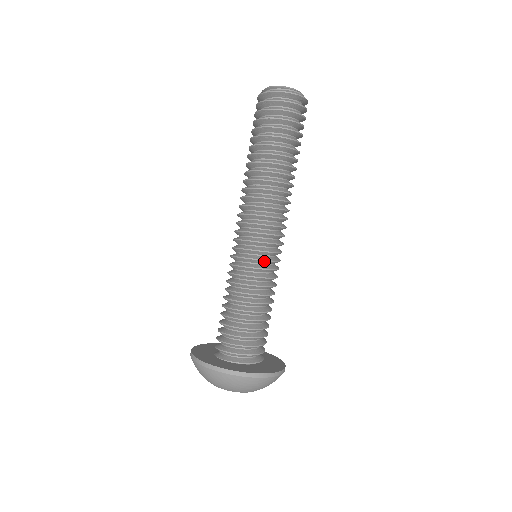
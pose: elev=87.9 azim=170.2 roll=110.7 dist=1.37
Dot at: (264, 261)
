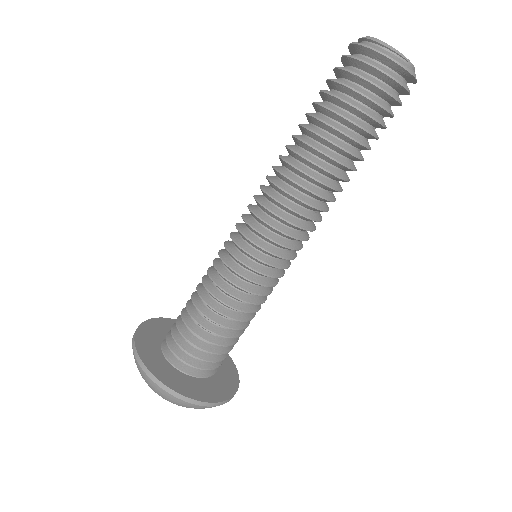
Dot at: (253, 270)
